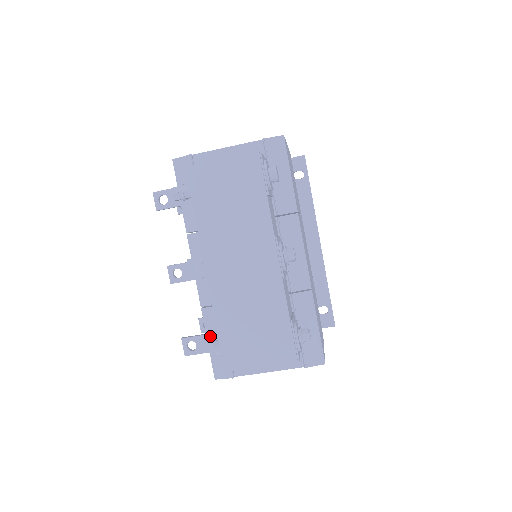
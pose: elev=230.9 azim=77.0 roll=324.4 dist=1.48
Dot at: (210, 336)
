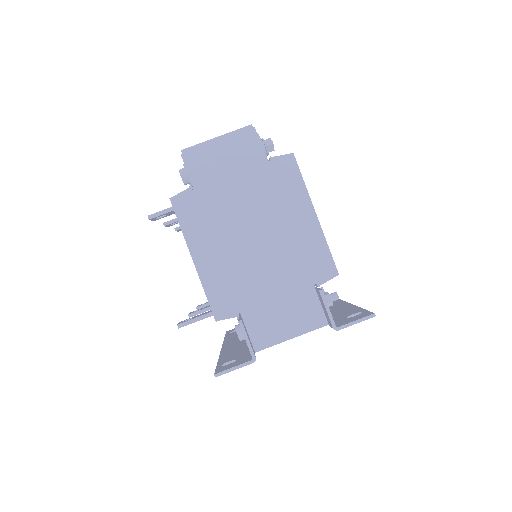
Dot at: occluded
